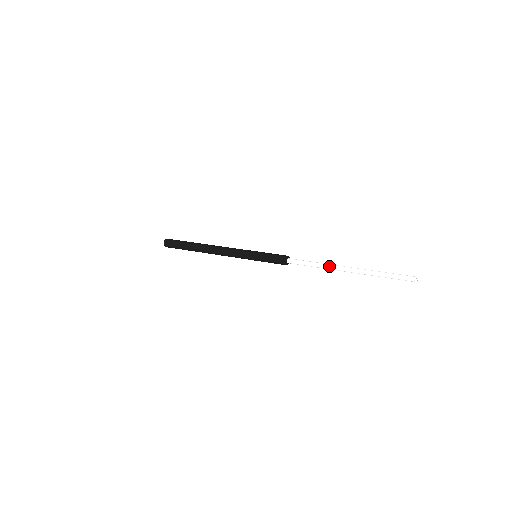
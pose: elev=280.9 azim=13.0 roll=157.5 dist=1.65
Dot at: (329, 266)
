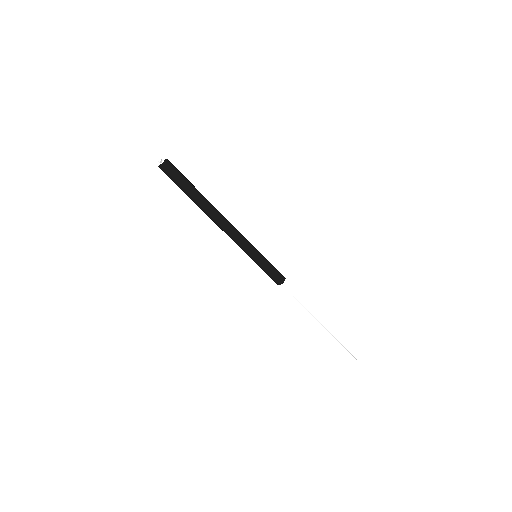
Dot at: (310, 312)
